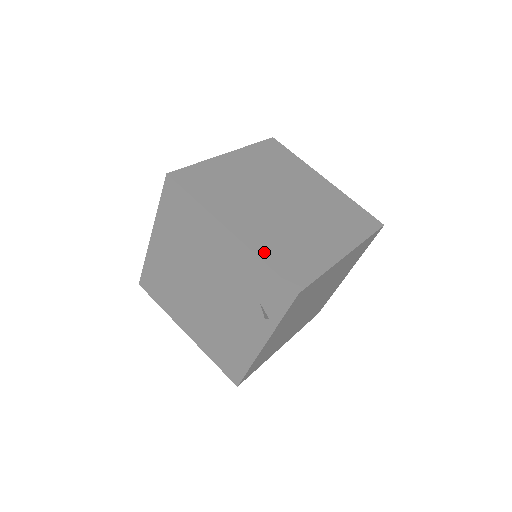
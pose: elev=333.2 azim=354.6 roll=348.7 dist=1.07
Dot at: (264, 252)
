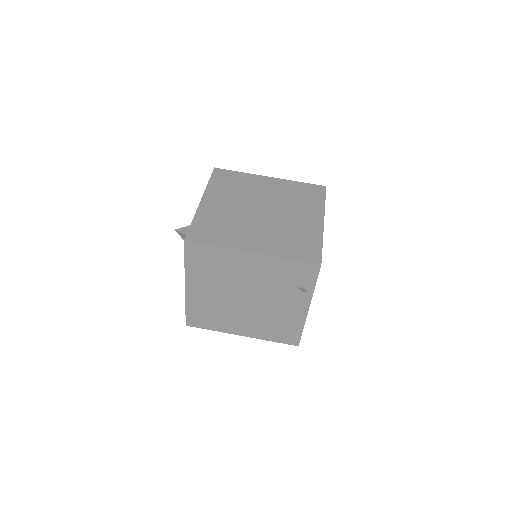
Dot at: (282, 253)
